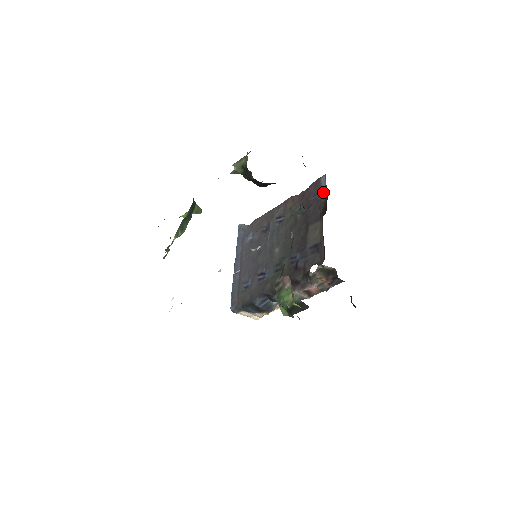
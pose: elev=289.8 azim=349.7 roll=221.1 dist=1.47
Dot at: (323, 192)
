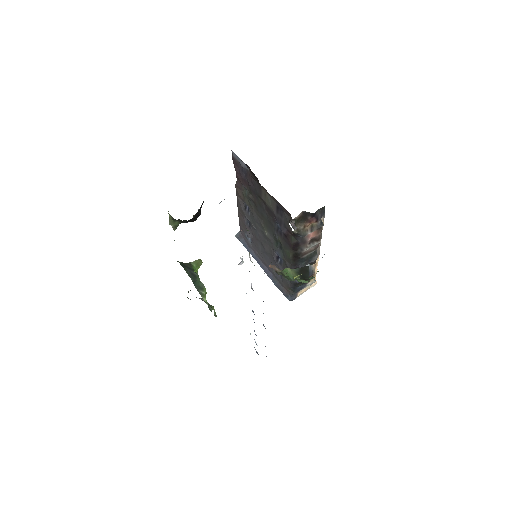
Dot at: (243, 164)
